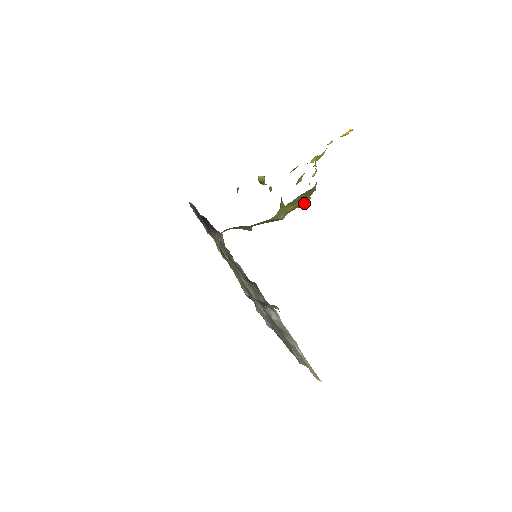
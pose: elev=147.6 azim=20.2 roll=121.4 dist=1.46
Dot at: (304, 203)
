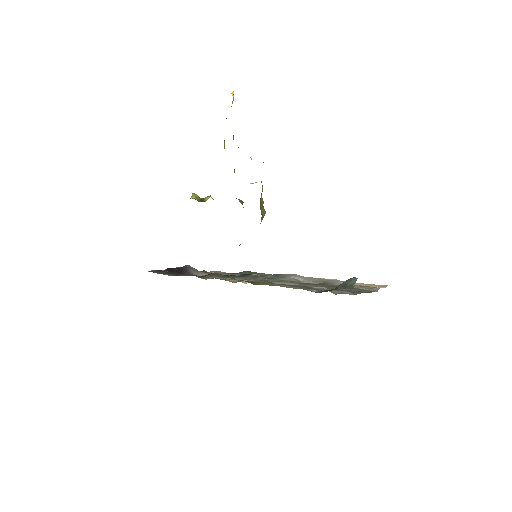
Dot at: occluded
